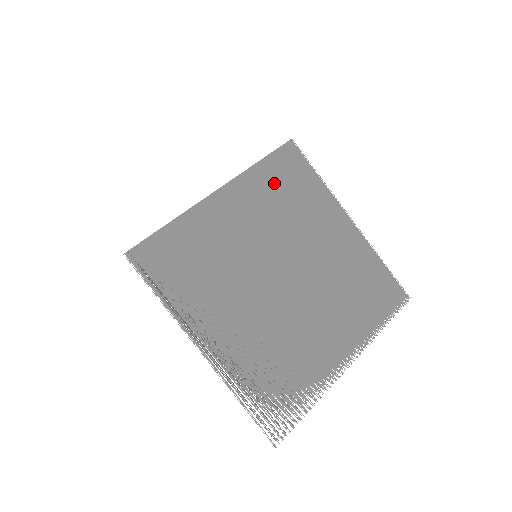
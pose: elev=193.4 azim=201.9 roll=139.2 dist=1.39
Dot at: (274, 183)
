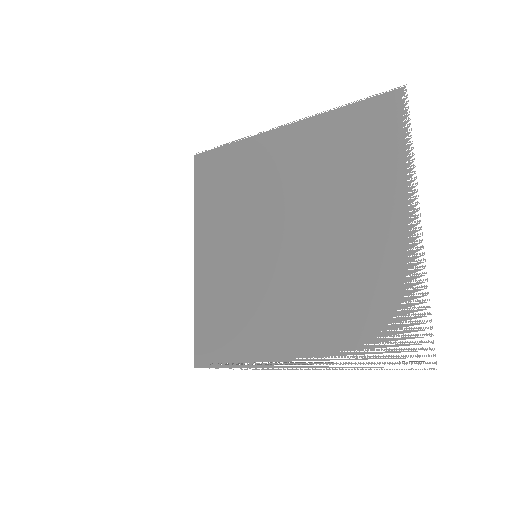
Dot at: (214, 196)
